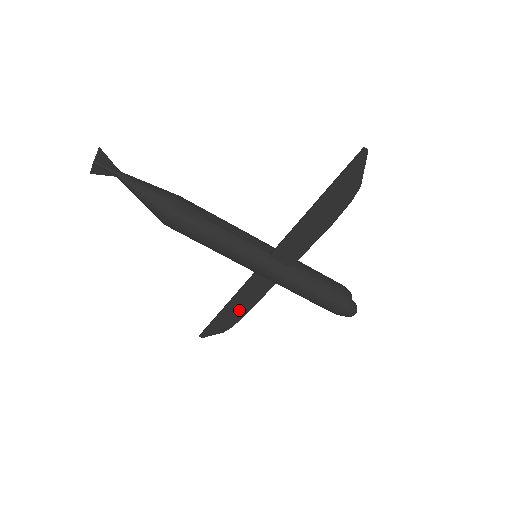
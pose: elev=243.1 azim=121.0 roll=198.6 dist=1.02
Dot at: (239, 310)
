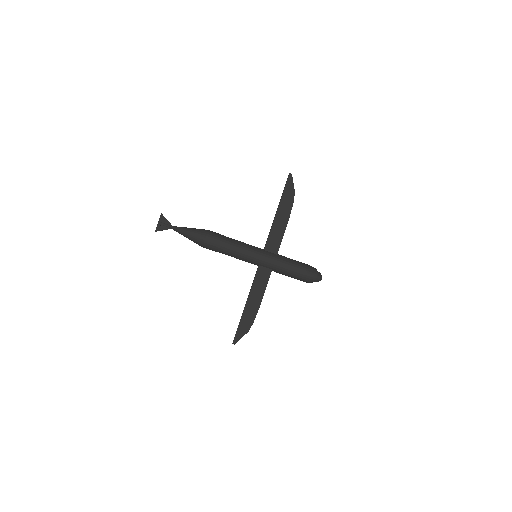
Dot at: (255, 303)
